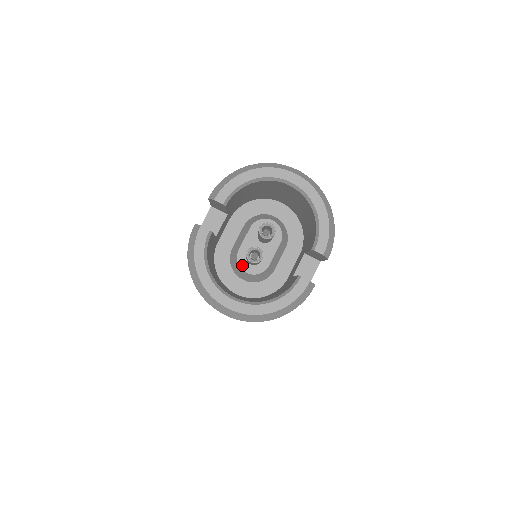
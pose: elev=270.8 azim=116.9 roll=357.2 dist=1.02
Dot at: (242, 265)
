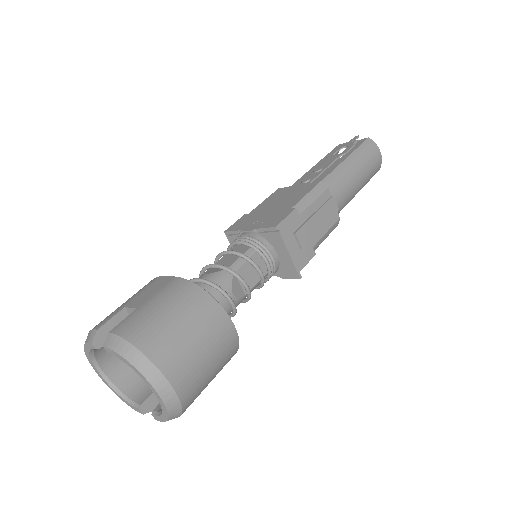
Dot at: occluded
